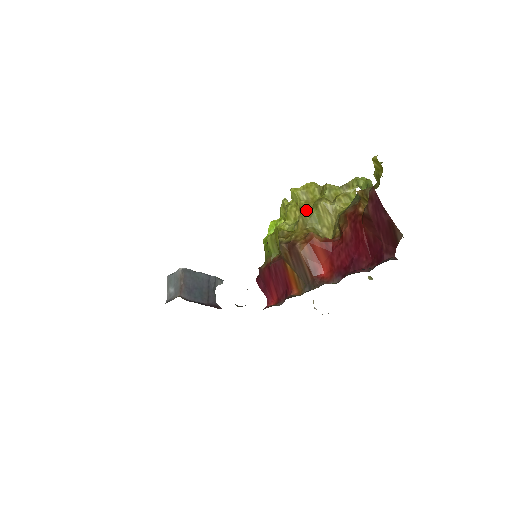
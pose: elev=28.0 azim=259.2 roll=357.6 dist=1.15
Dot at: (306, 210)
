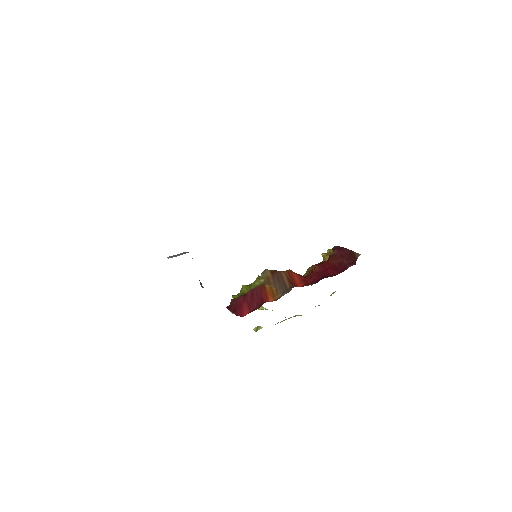
Dot at: occluded
